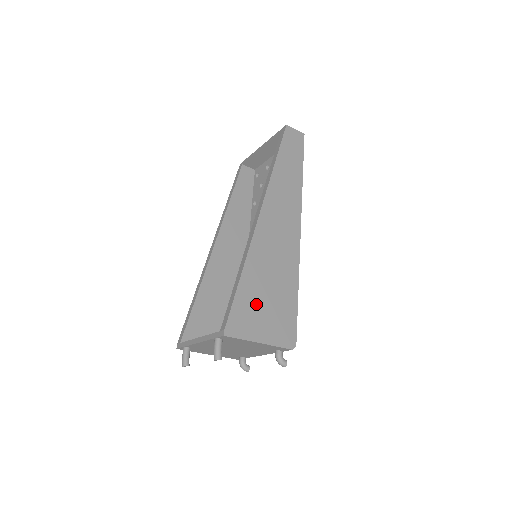
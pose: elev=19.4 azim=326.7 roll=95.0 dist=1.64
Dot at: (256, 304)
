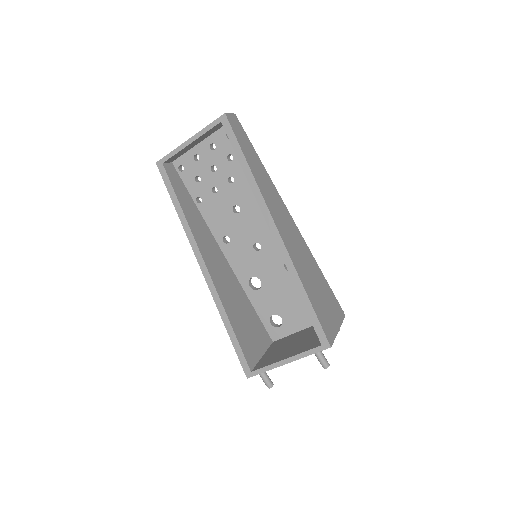
Dot at: (321, 304)
